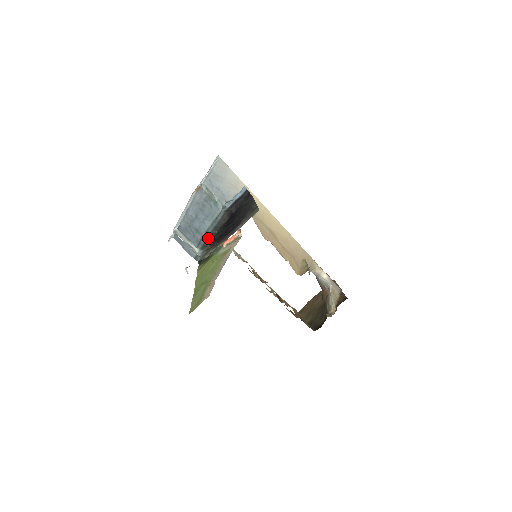
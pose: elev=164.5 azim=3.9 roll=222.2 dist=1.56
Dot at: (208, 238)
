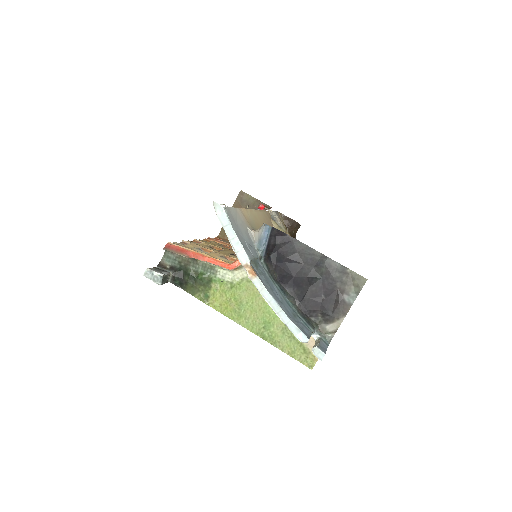
Dot at: (297, 310)
